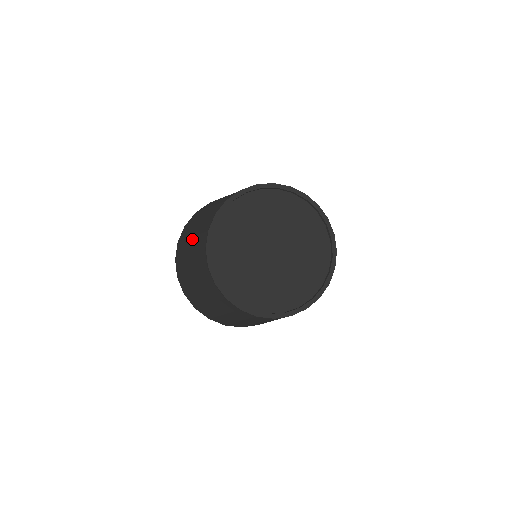
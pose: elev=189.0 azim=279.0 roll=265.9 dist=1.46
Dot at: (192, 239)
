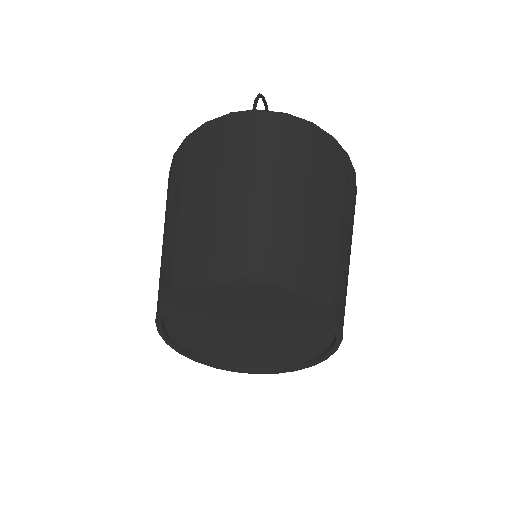
Dot at: occluded
